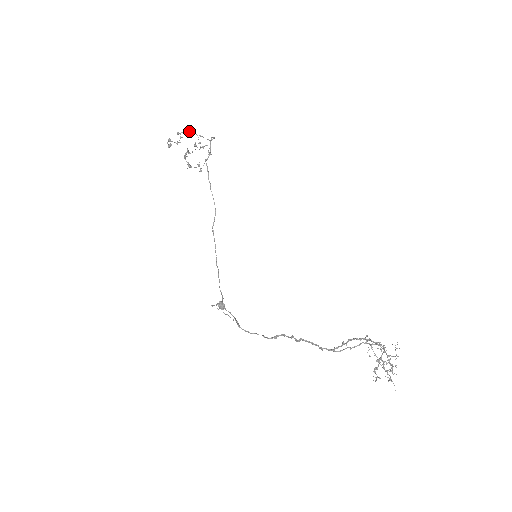
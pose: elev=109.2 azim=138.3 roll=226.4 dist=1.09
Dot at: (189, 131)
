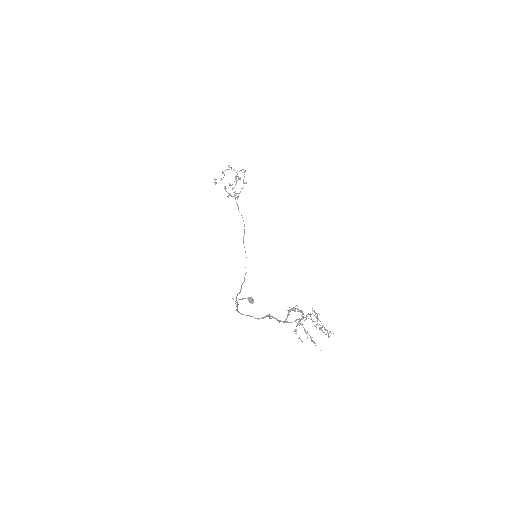
Dot at: (229, 169)
